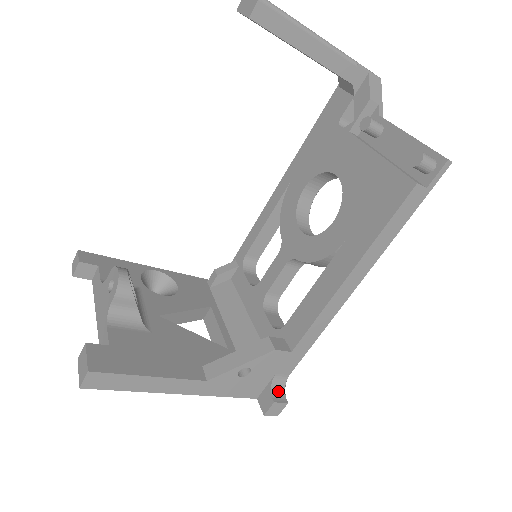
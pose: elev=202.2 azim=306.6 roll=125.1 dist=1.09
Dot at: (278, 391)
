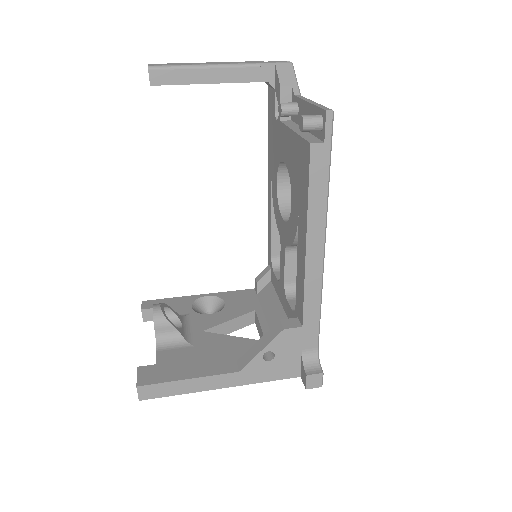
Dot at: (311, 365)
